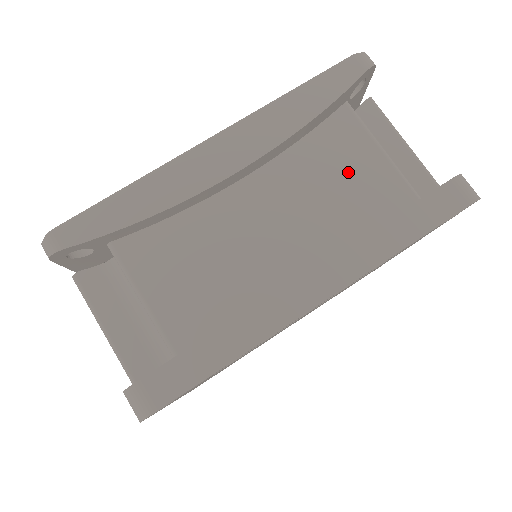
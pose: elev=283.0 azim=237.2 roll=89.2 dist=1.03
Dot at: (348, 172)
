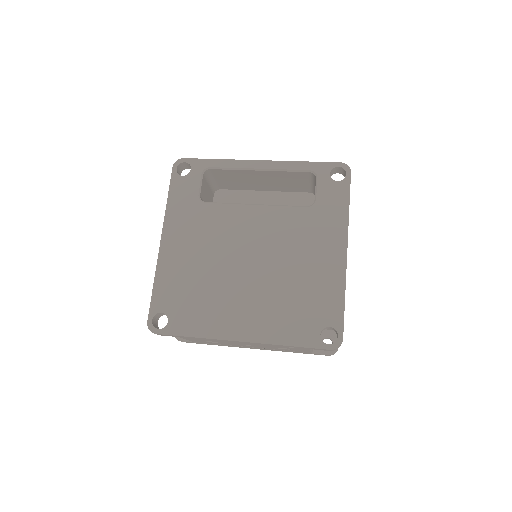
Dot at: occluded
